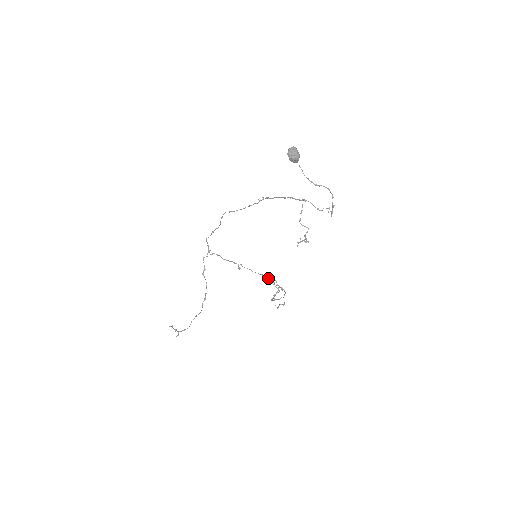
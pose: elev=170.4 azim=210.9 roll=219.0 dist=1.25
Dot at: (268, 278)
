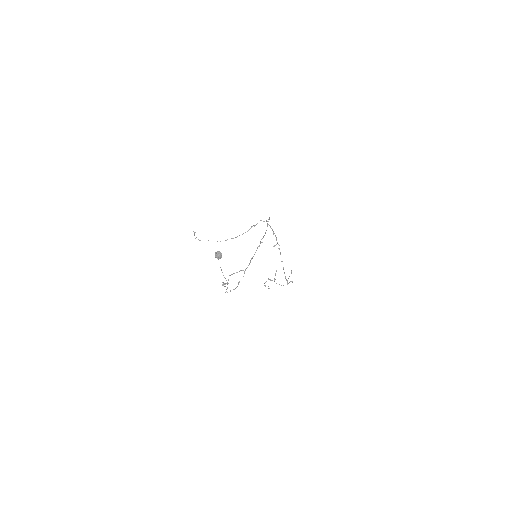
Dot at: occluded
